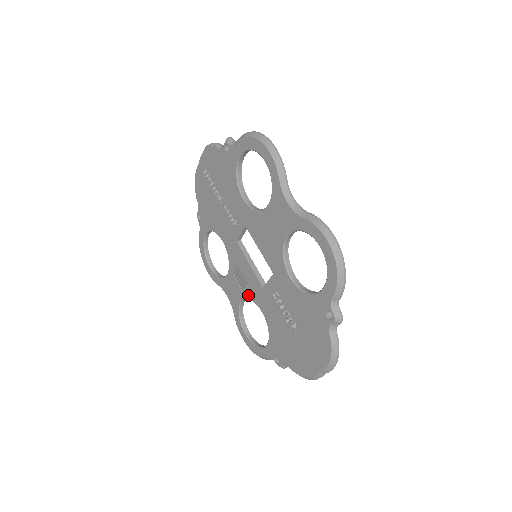
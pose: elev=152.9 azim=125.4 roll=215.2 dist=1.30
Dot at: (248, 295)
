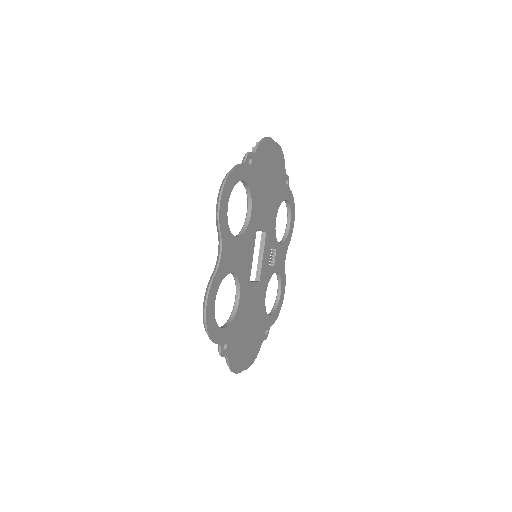
Dot at: occluded
